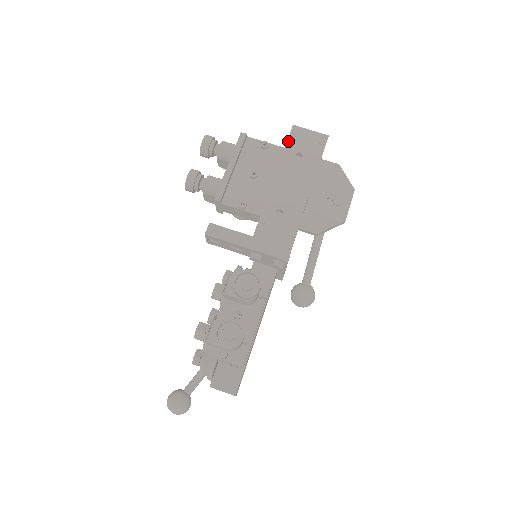
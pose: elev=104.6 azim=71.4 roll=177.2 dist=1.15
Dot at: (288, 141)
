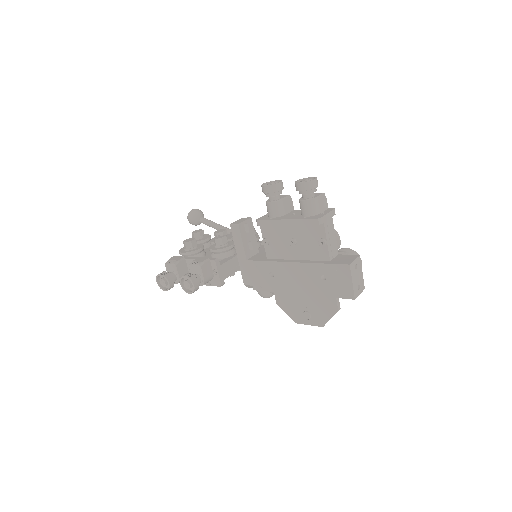
Dot at: (331, 265)
